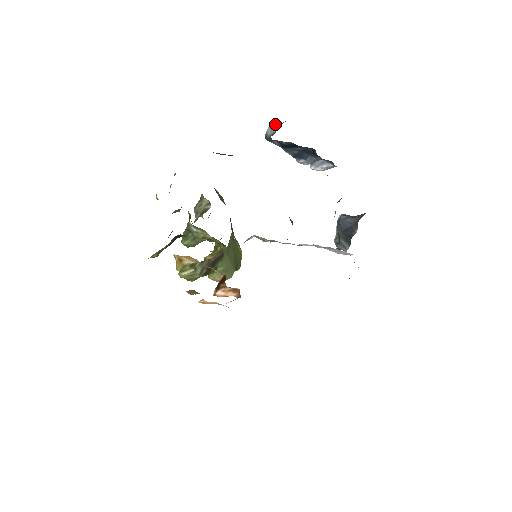
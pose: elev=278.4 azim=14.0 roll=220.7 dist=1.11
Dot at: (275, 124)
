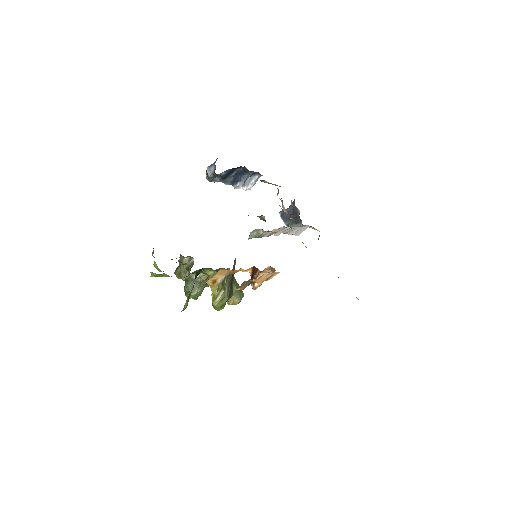
Dot at: (210, 166)
